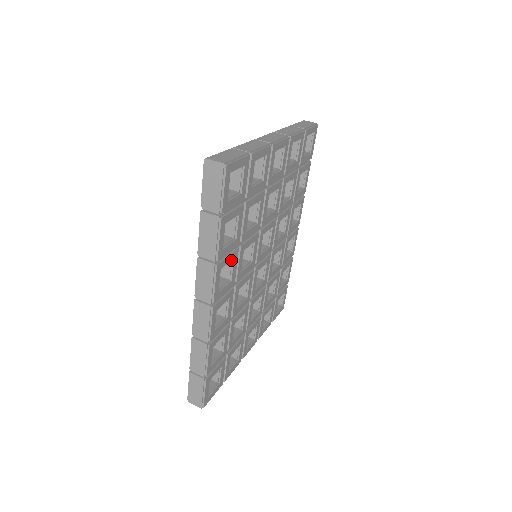
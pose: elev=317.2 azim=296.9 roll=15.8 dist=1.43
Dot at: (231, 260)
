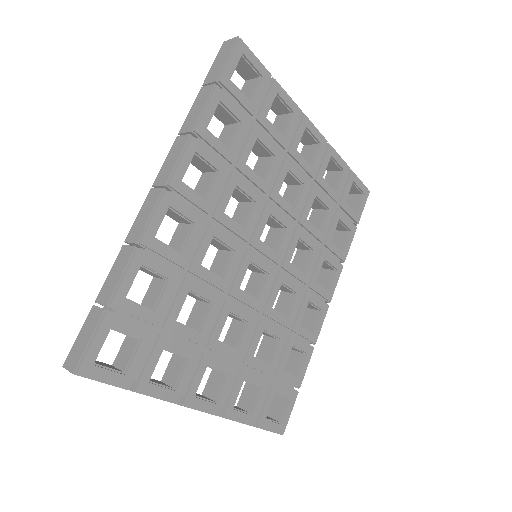
Dot at: (214, 167)
